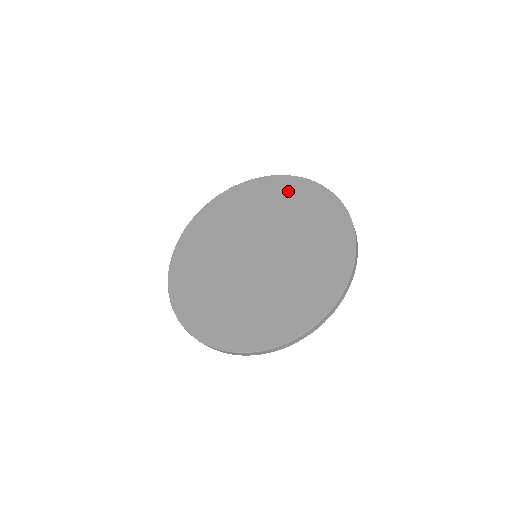
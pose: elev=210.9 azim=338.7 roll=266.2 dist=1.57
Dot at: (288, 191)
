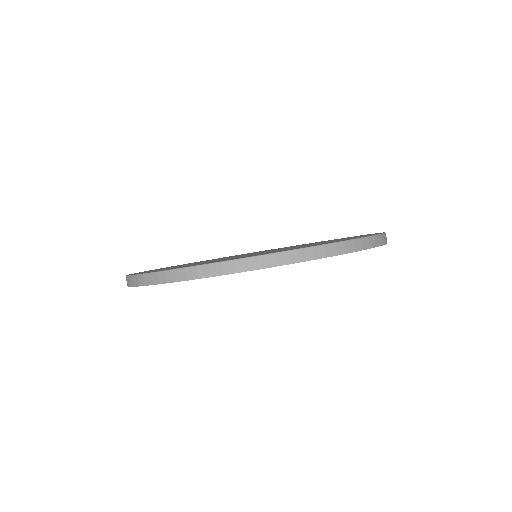
Dot at: occluded
